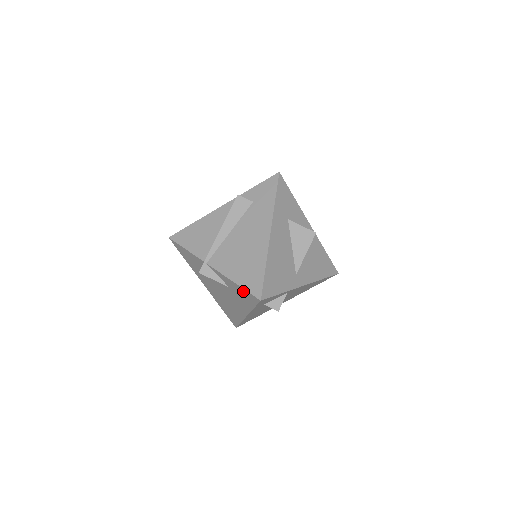
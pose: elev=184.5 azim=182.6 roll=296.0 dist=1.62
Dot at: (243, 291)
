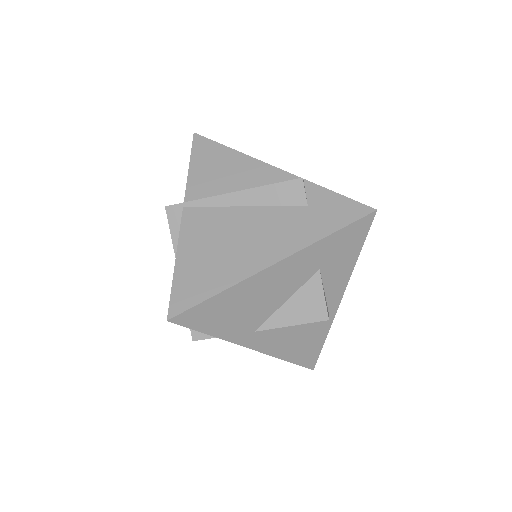
Dot at: (172, 284)
